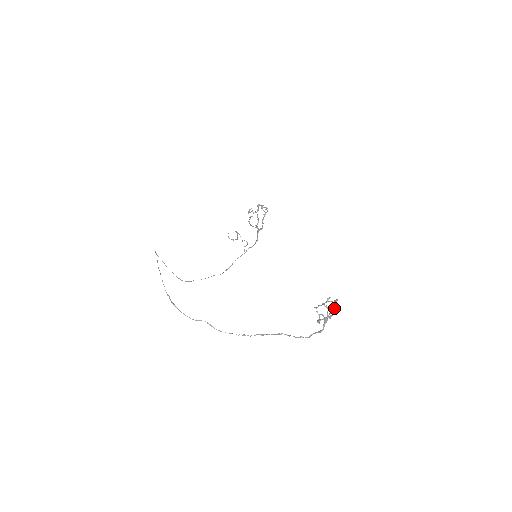
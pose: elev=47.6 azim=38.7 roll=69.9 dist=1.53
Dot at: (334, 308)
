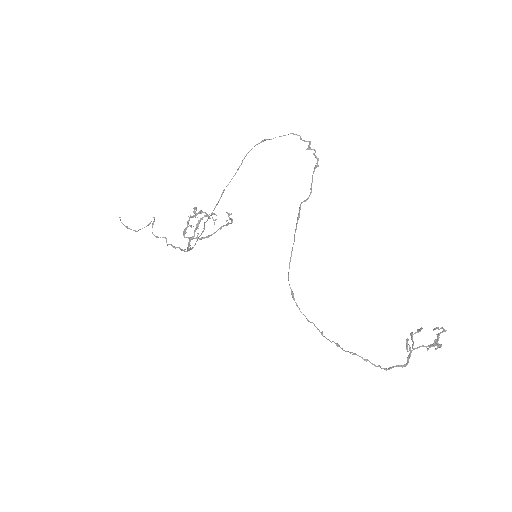
Dot at: (438, 339)
